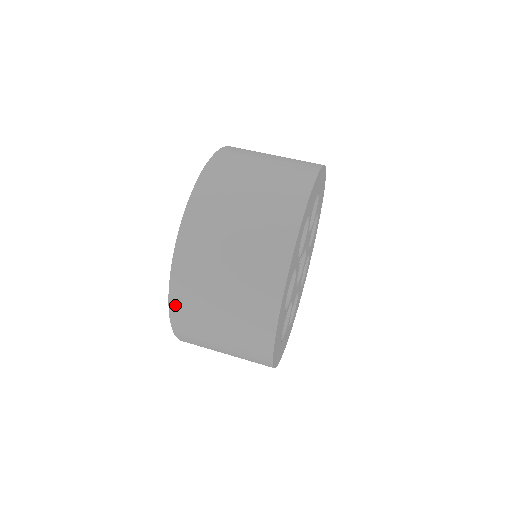
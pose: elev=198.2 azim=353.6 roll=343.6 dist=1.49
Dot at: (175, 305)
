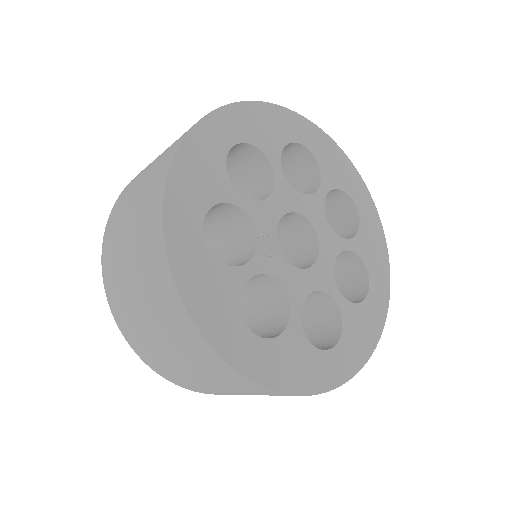
Dot at: (185, 387)
